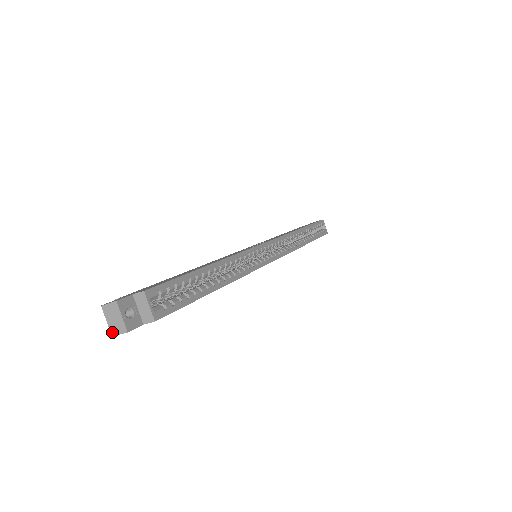
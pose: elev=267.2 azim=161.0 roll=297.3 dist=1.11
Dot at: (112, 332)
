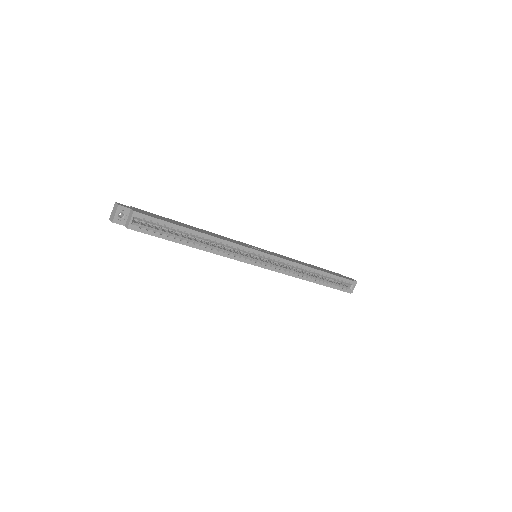
Dot at: (110, 217)
